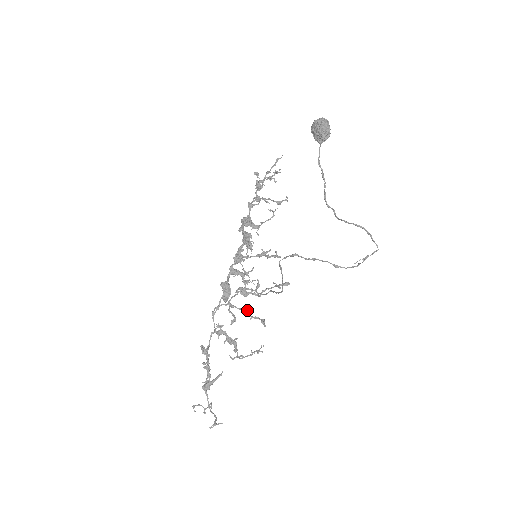
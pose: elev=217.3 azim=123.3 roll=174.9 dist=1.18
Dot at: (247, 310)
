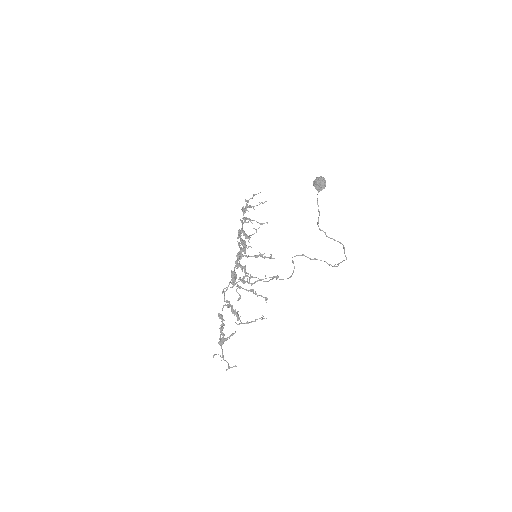
Dot at: occluded
